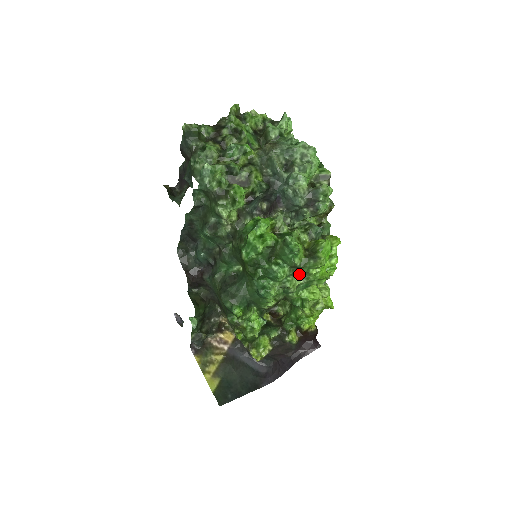
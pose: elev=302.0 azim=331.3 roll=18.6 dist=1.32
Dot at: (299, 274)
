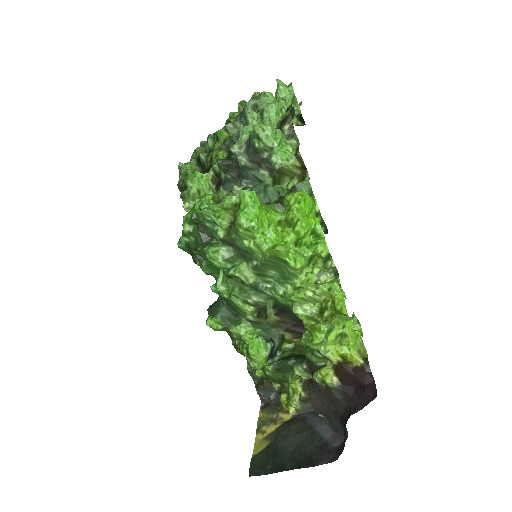
Dot at: (245, 254)
